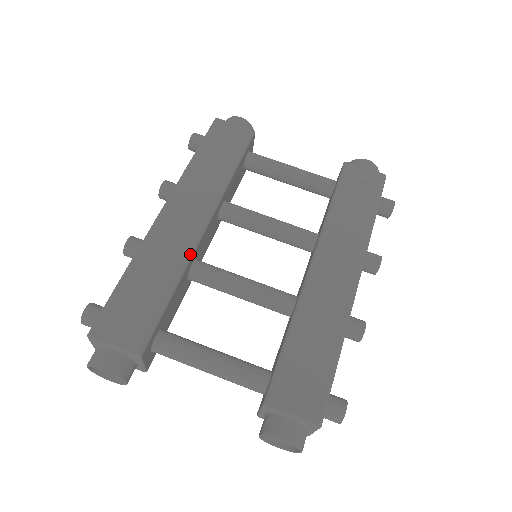
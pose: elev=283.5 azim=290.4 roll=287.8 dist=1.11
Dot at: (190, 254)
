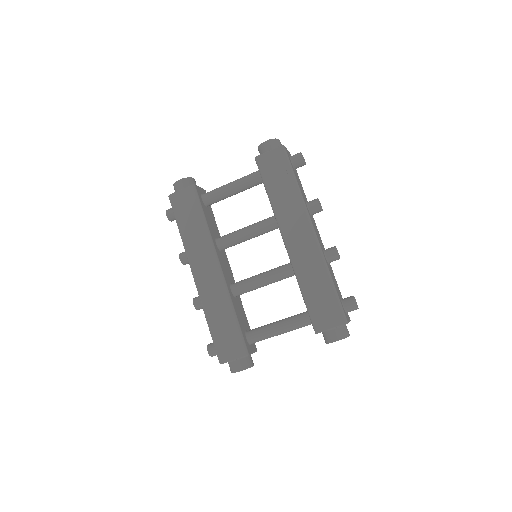
Dot at: (226, 290)
